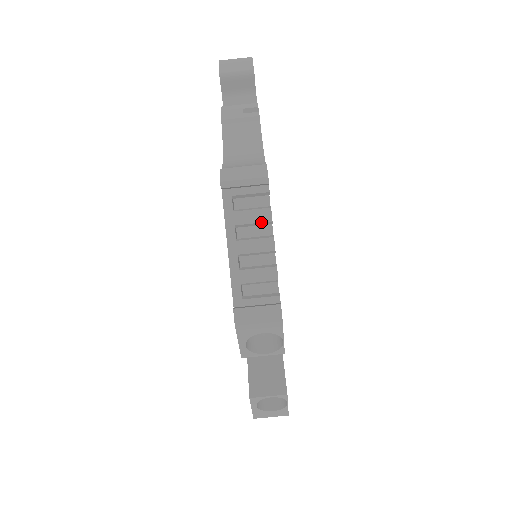
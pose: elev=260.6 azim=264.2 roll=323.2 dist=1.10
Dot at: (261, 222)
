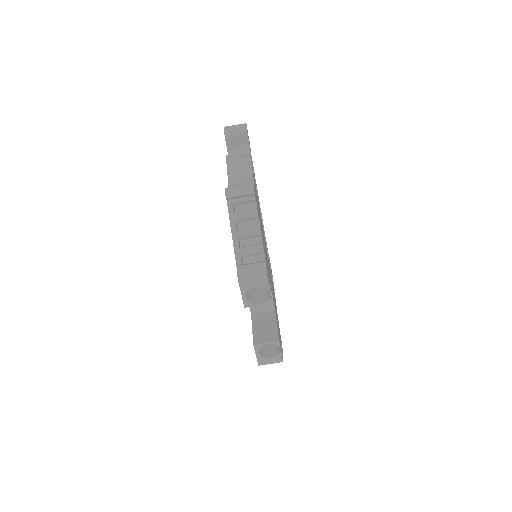
Dot at: (251, 218)
